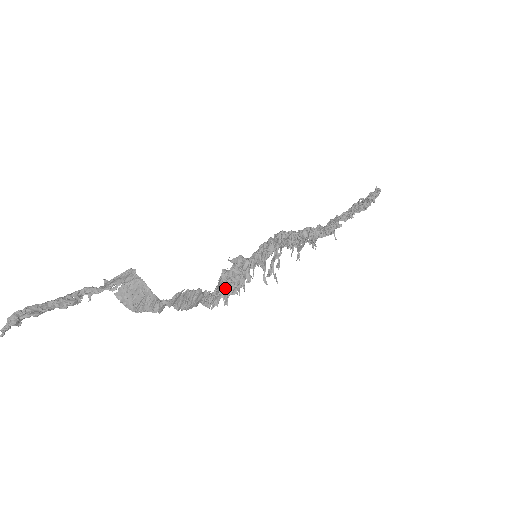
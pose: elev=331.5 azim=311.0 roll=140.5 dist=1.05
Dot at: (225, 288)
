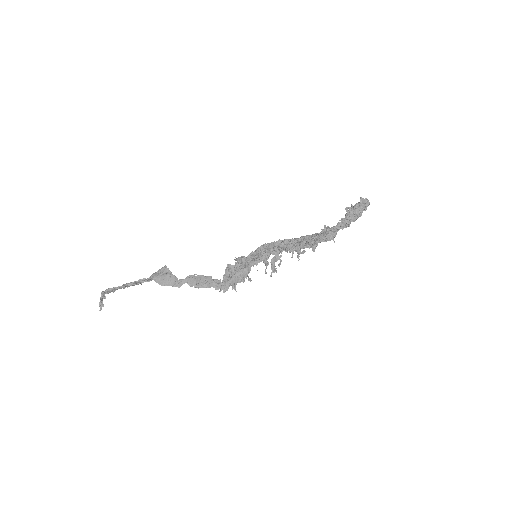
Dot at: (230, 276)
